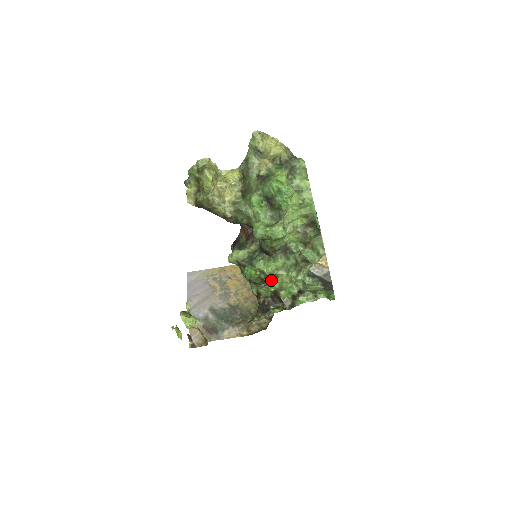
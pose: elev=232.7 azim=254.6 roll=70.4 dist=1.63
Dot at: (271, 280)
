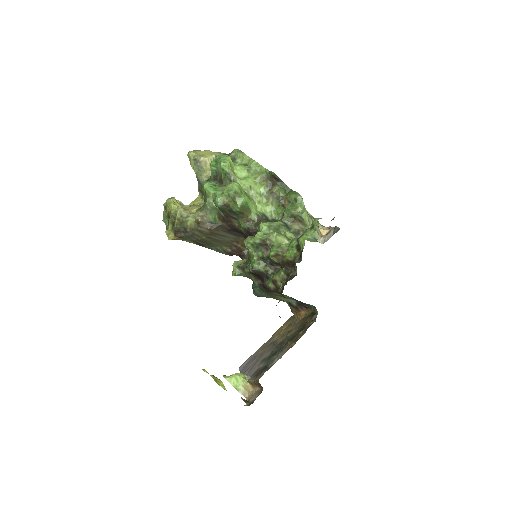
Dot at: occluded
